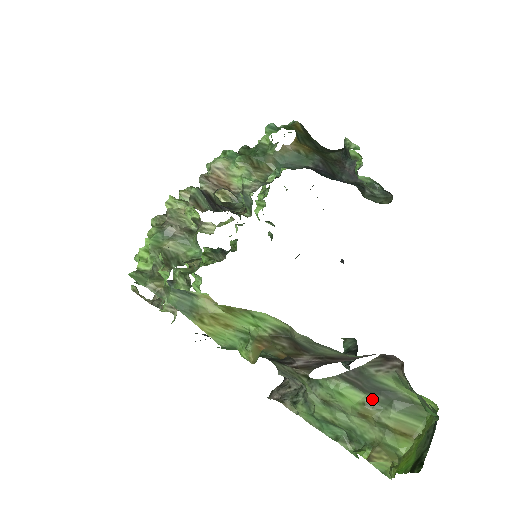
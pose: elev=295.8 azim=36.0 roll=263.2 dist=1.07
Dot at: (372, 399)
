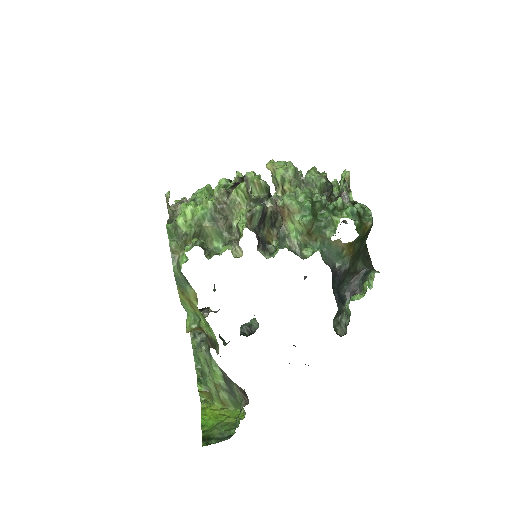
Dot at: (225, 385)
